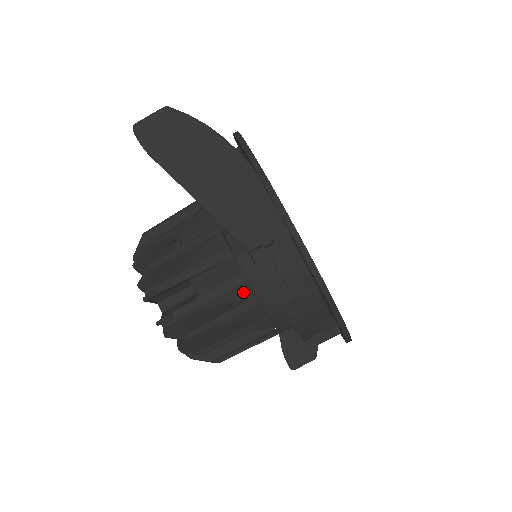
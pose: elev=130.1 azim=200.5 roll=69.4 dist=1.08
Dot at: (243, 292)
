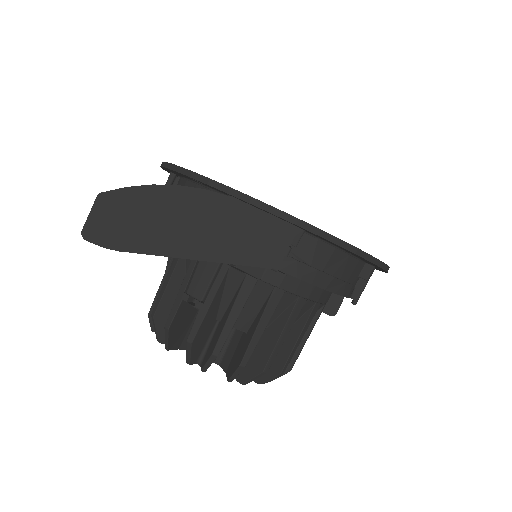
Dot at: (285, 302)
